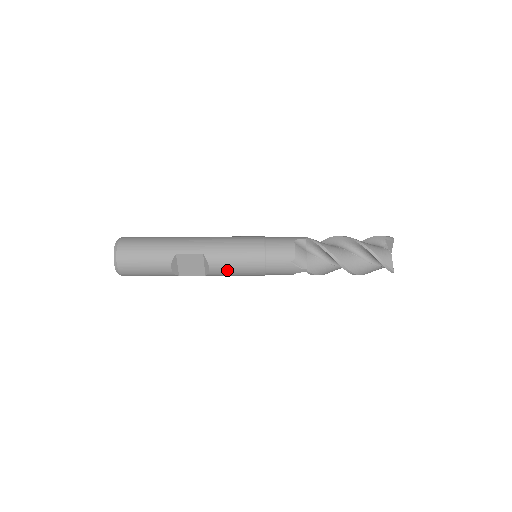
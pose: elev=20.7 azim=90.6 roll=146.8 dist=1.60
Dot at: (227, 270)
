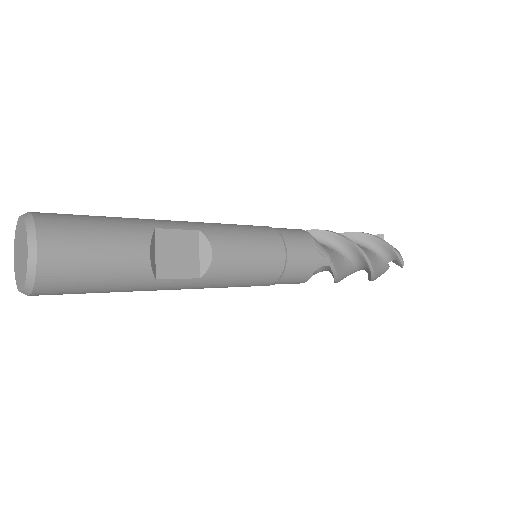
Dot at: (237, 259)
